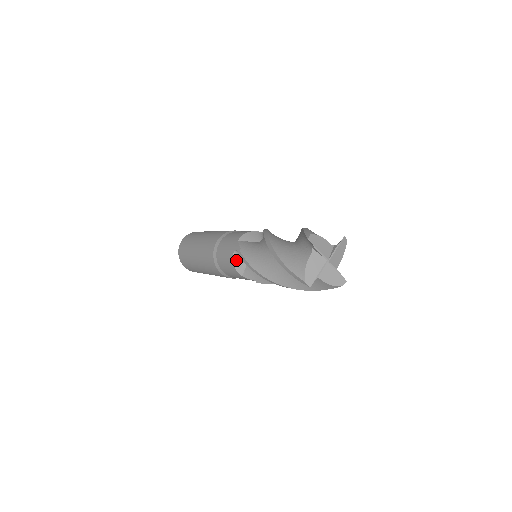
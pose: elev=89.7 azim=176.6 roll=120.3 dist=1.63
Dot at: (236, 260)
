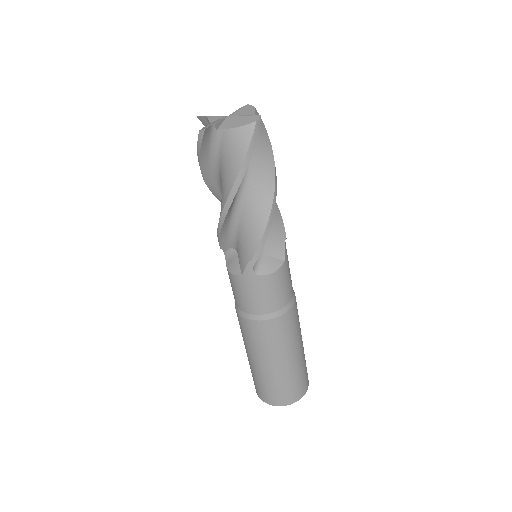
Dot at: (229, 265)
